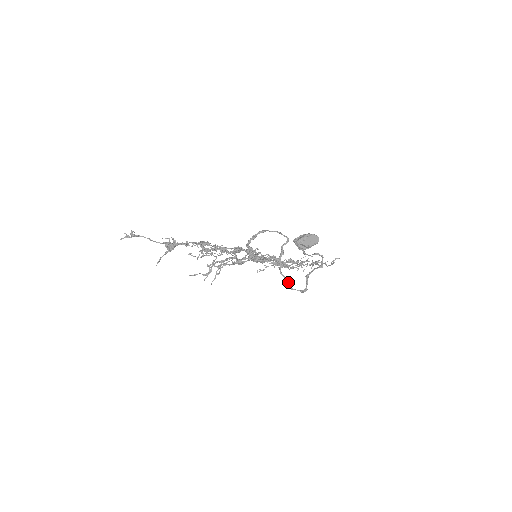
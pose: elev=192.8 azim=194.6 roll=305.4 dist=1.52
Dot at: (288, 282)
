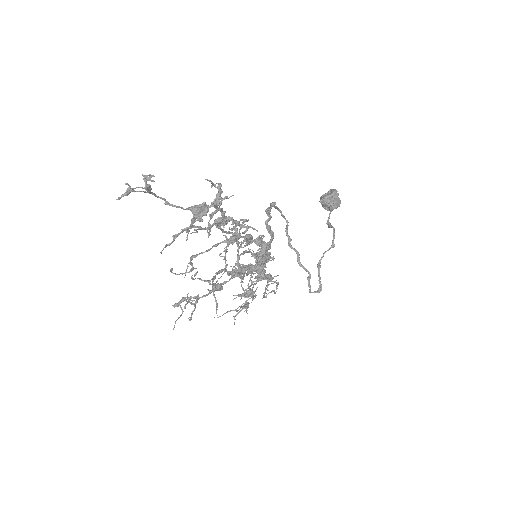
Dot at: (309, 277)
